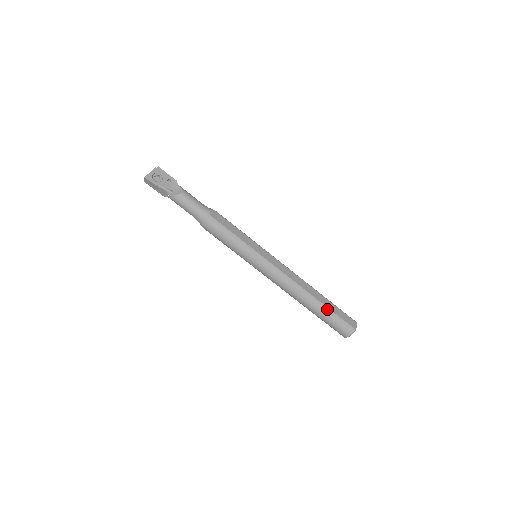
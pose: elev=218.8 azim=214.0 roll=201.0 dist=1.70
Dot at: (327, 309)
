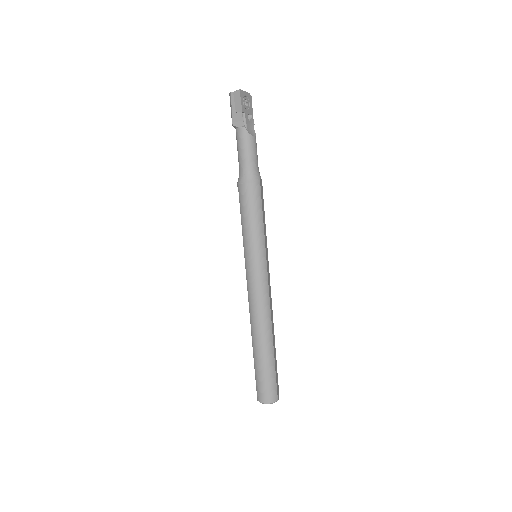
Dot at: (273, 360)
